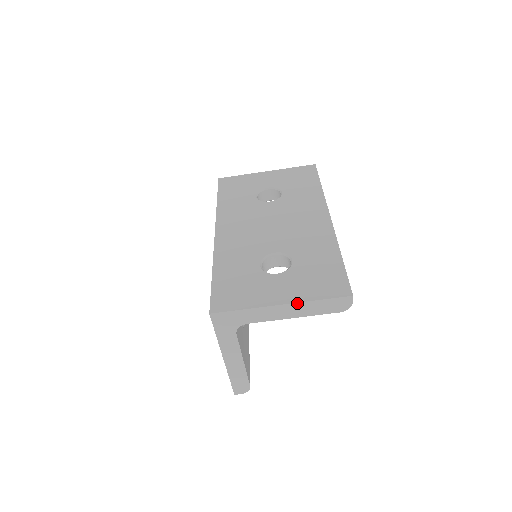
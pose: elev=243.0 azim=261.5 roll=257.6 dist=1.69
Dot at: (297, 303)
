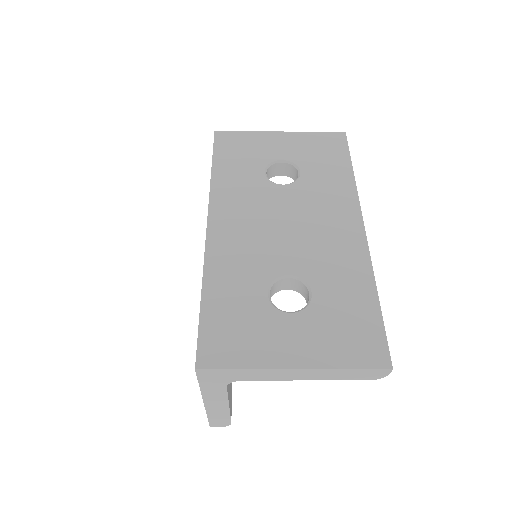
Dot at: (317, 369)
